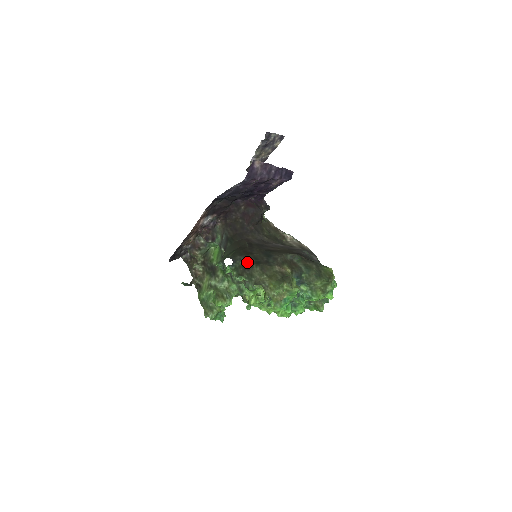
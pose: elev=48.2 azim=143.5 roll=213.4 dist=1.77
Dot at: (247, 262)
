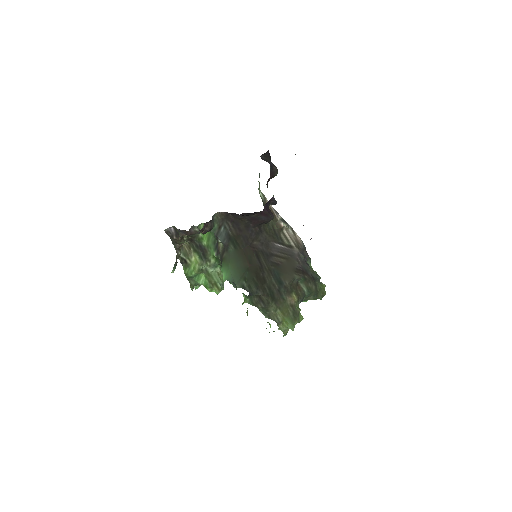
Dot at: (263, 296)
